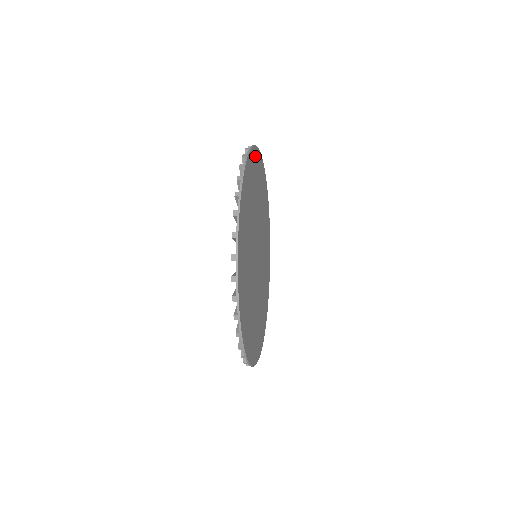
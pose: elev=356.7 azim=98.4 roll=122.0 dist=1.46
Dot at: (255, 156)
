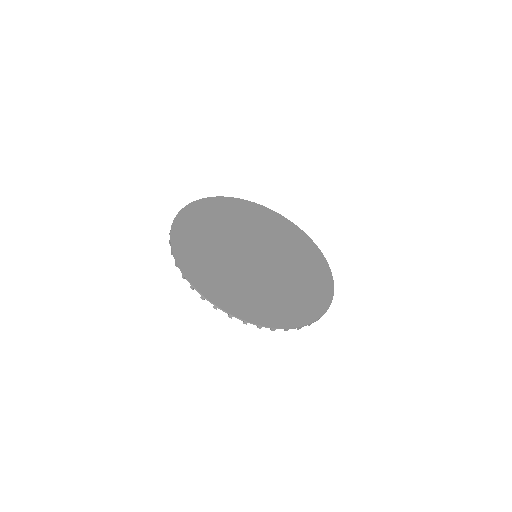
Dot at: (297, 231)
